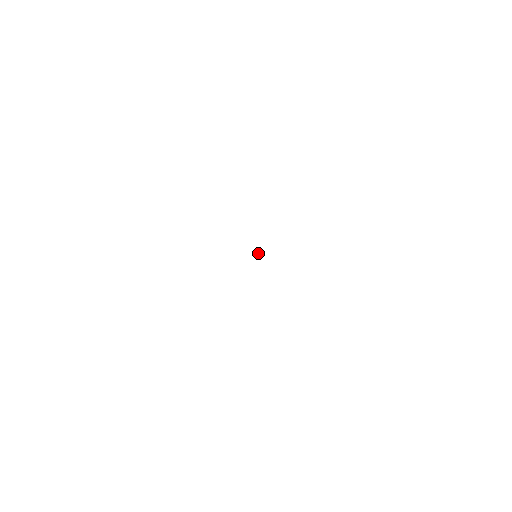
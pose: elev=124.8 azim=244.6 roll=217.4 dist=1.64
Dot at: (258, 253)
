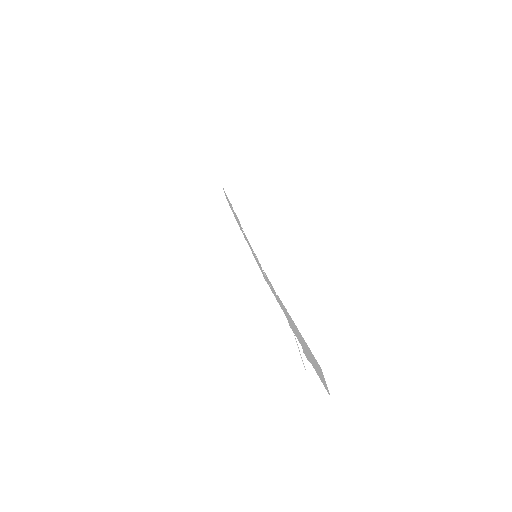
Dot at: (253, 253)
